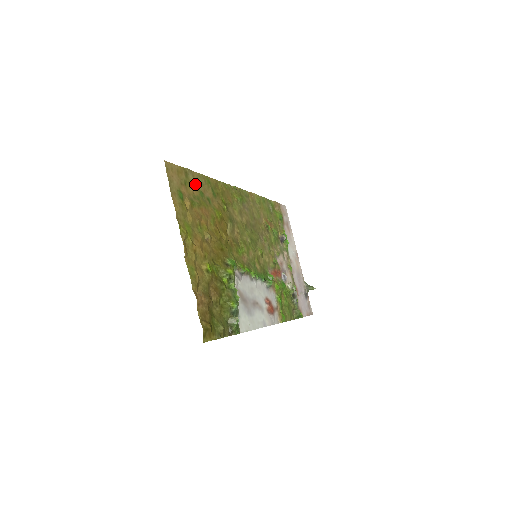
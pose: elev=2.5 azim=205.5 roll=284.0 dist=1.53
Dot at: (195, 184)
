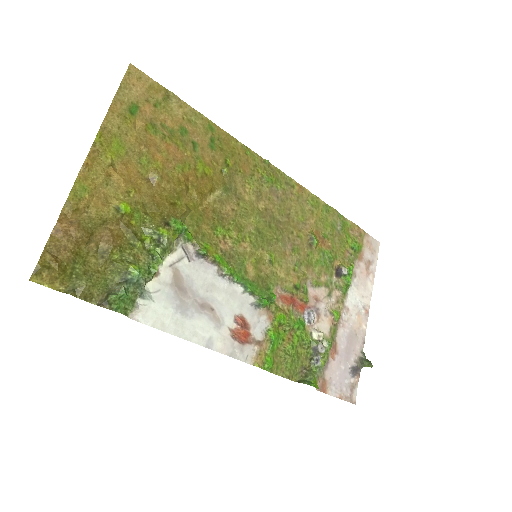
Dot at: (178, 116)
